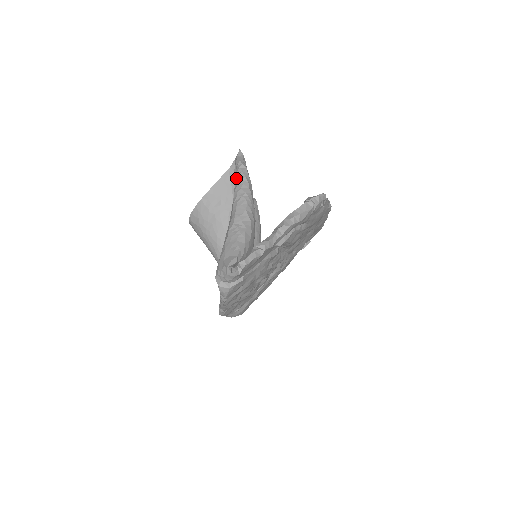
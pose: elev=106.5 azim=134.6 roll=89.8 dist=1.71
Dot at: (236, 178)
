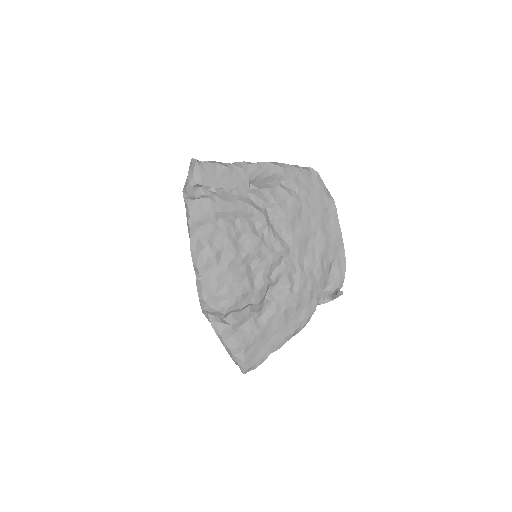
Dot at: occluded
